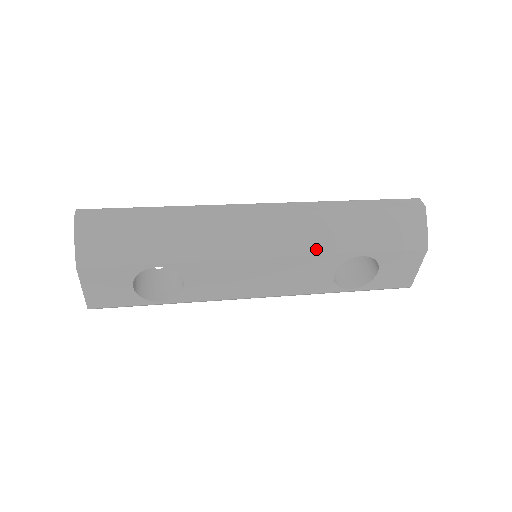
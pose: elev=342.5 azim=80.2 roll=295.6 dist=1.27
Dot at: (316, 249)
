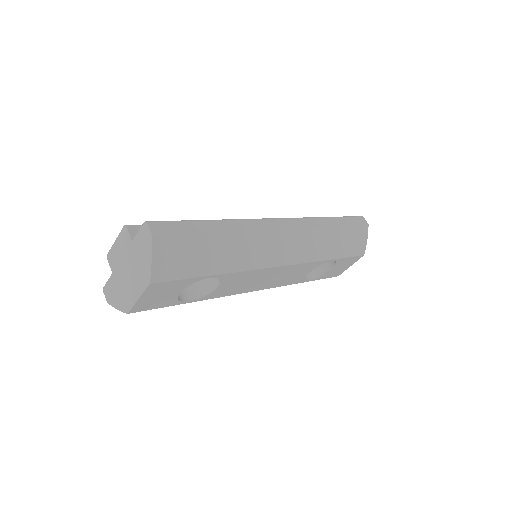
Dot at: (312, 258)
